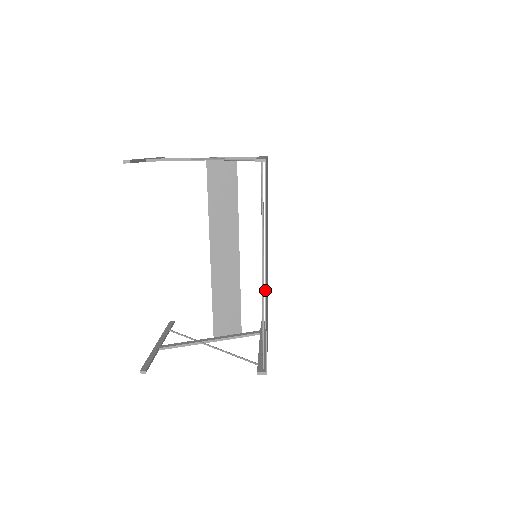
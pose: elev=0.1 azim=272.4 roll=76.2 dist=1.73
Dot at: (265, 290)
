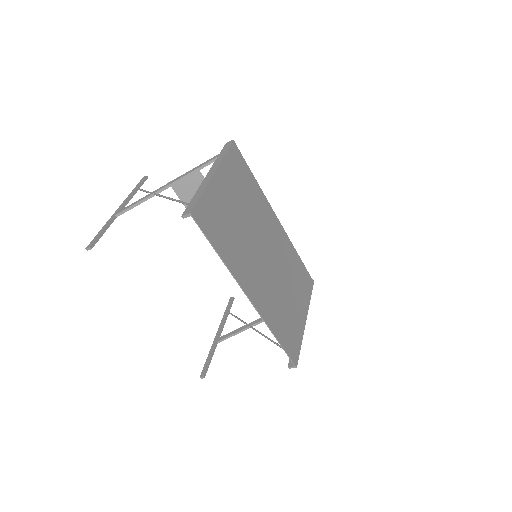
Dot at: occluded
